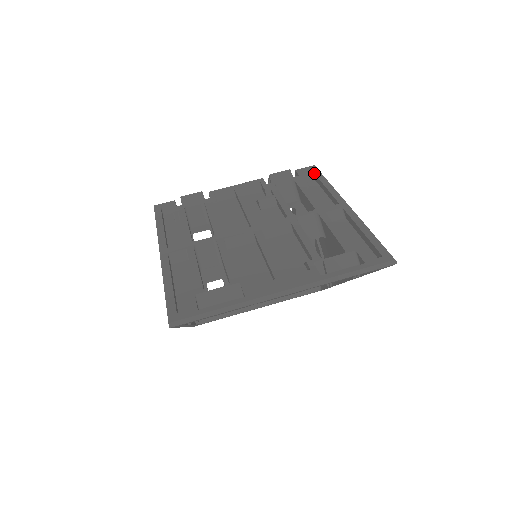
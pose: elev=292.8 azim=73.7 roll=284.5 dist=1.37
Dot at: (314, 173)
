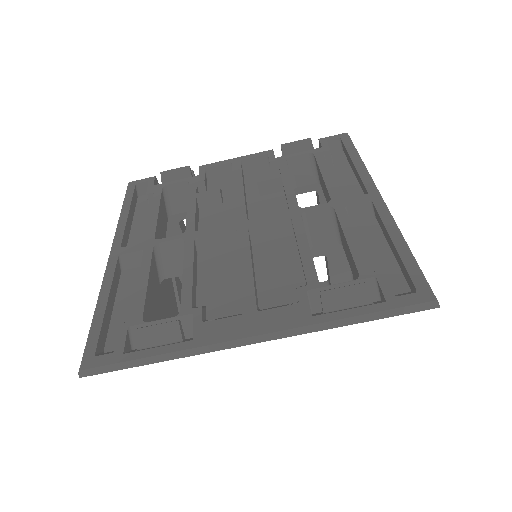
Dot at: (343, 144)
